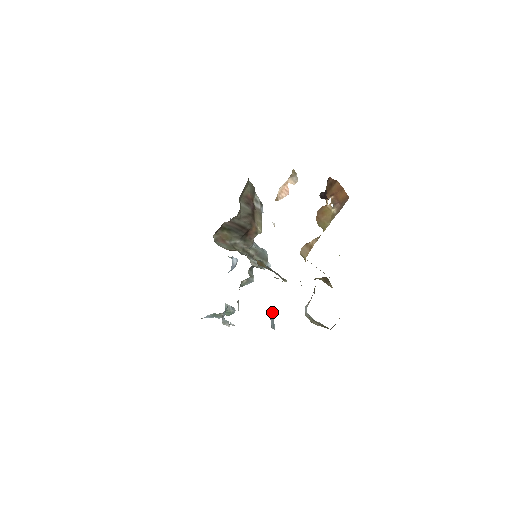
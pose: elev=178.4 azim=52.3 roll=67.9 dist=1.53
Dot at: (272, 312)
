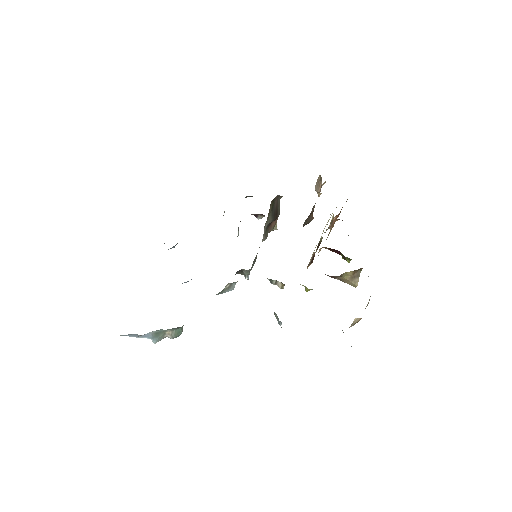
Dot at: occluded
